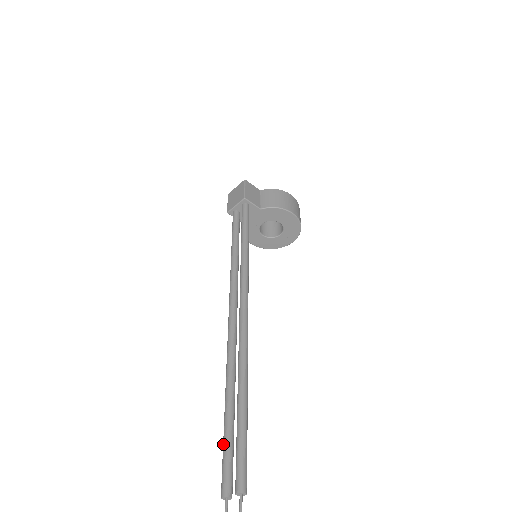
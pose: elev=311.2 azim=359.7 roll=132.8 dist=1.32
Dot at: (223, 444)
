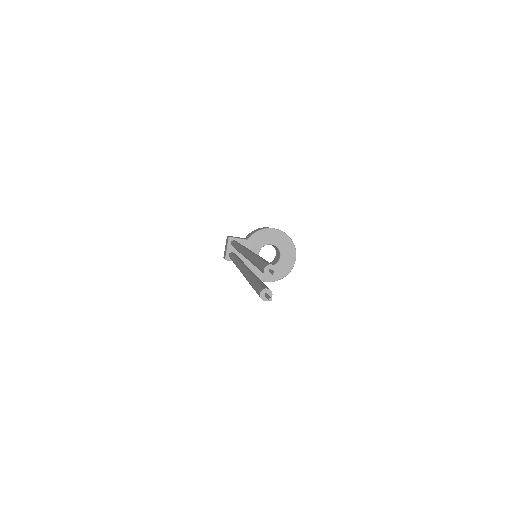
Dot at: occluded
